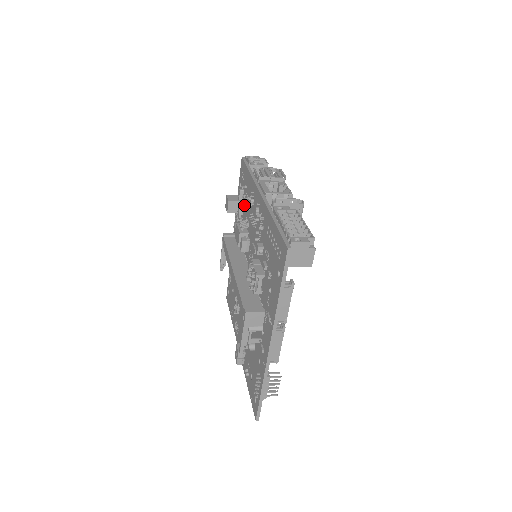
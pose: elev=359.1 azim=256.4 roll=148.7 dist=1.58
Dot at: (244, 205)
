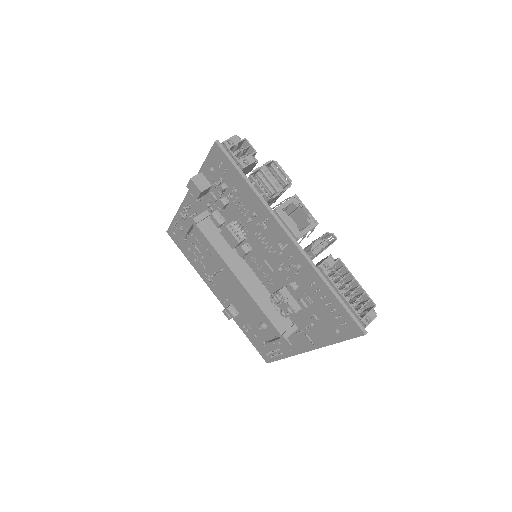
Dot at: (229, 202)
